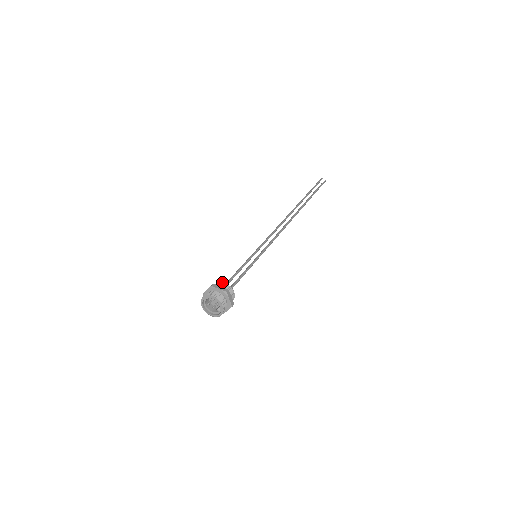
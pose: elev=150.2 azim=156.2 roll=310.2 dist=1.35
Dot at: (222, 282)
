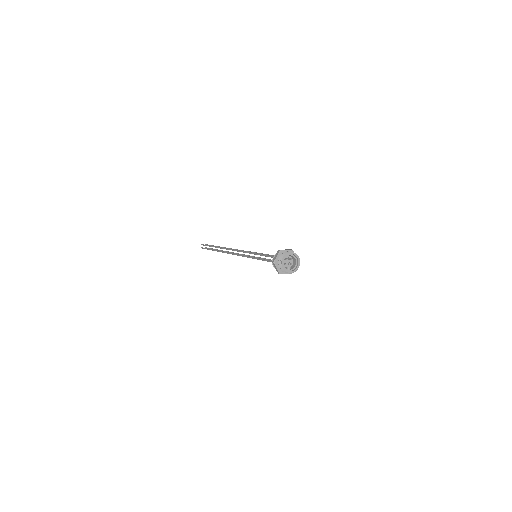
Dot at: occluded
